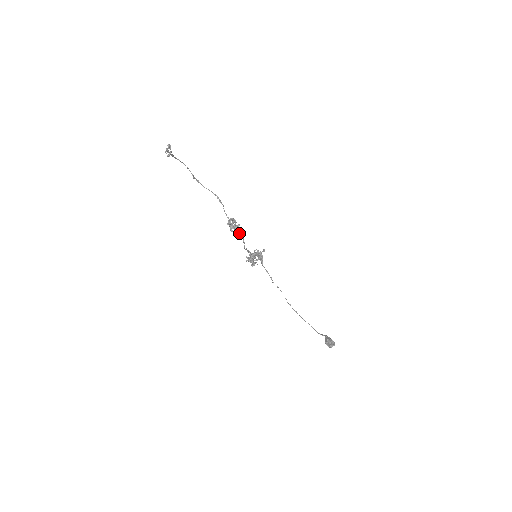
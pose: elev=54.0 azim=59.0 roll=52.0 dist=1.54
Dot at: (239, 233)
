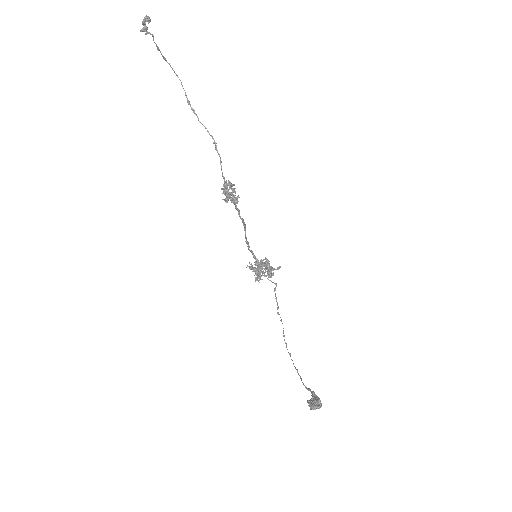
Dot at: (238, 212)
